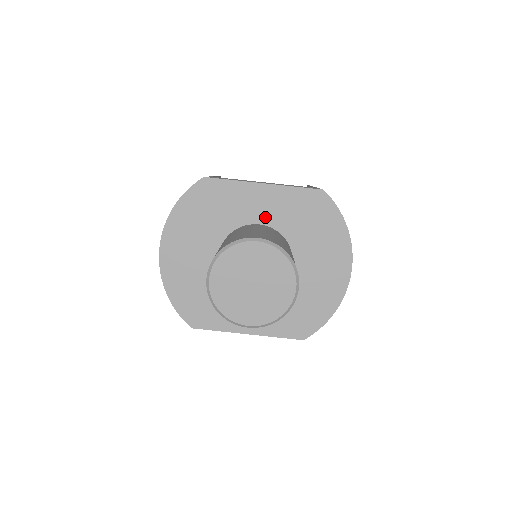
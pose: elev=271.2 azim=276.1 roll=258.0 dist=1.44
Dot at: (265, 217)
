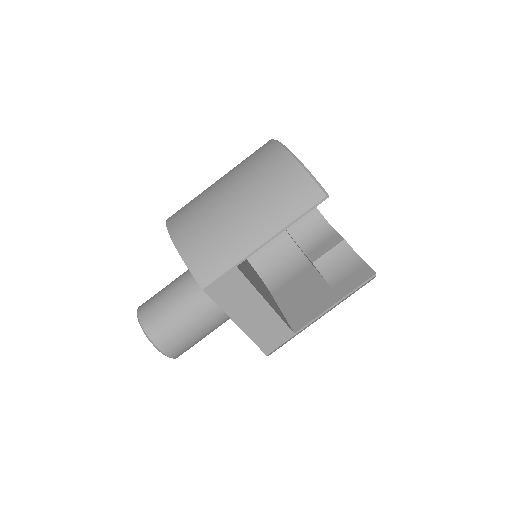
Dot at: occluded
